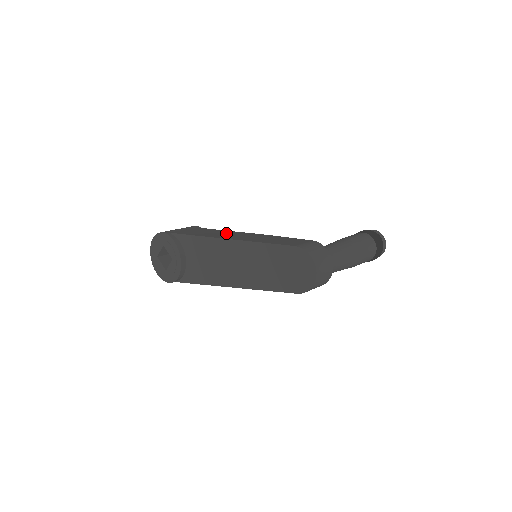
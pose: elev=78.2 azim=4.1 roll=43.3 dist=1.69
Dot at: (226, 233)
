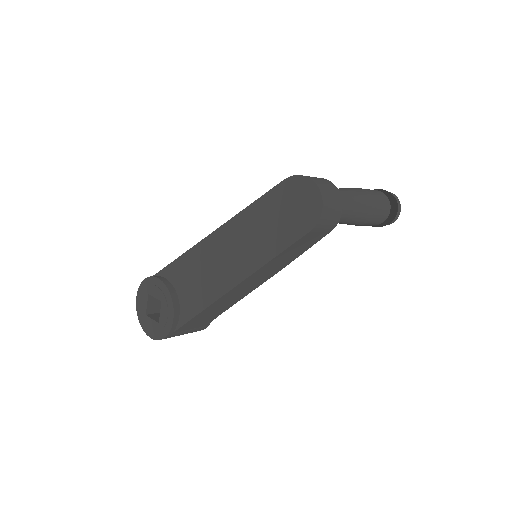
Dot at: occluded
